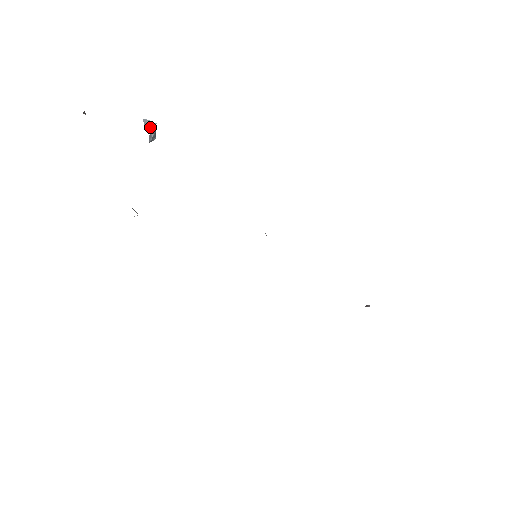
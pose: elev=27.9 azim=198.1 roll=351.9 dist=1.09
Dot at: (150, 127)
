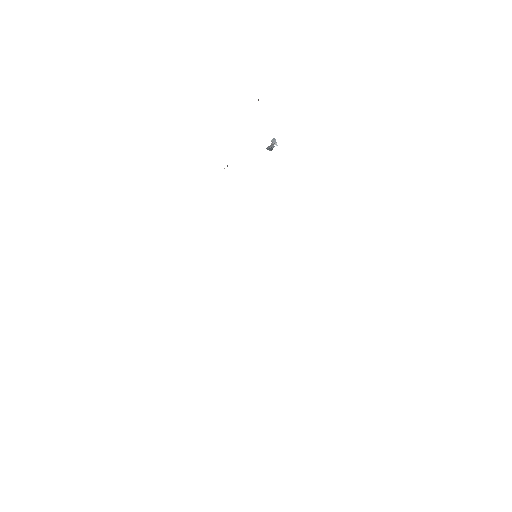
Dot at: (273, 144)
